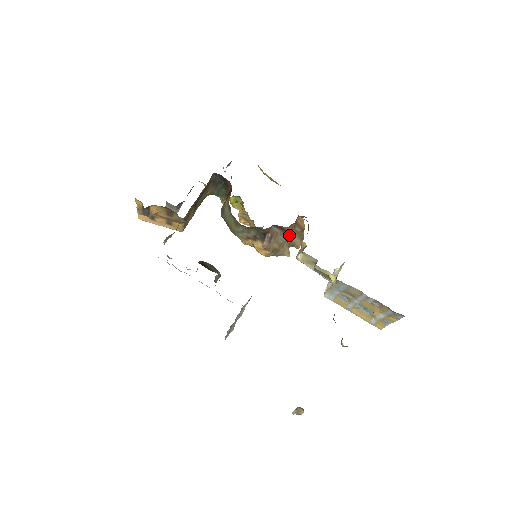
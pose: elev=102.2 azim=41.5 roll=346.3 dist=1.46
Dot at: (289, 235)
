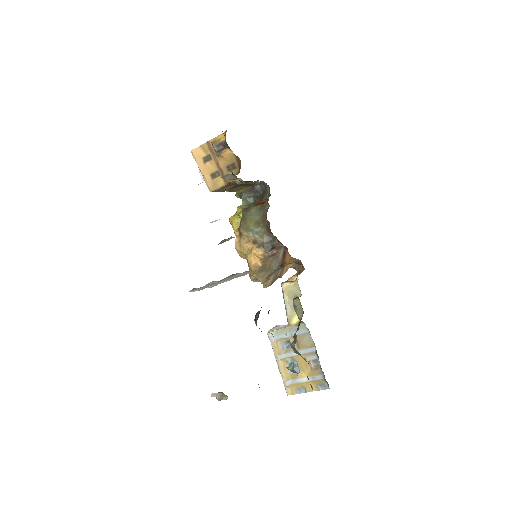
Dot at: (278, 268)
